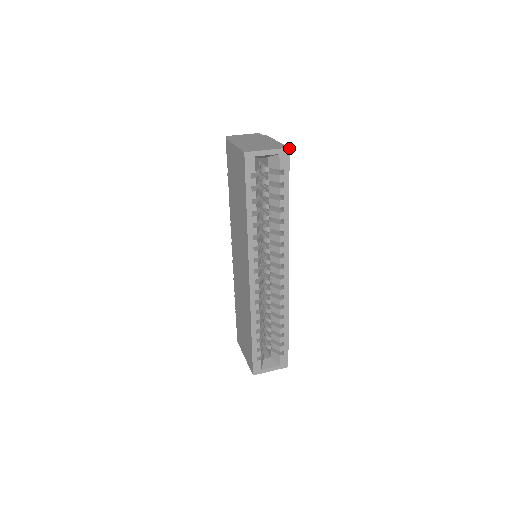
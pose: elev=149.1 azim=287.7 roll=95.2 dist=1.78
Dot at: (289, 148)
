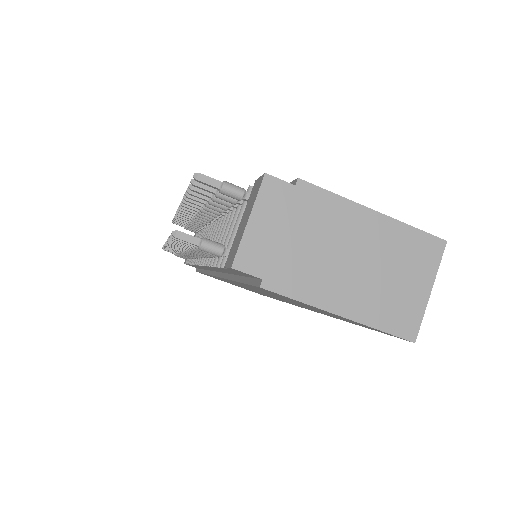
Dot at: (446, 242)
